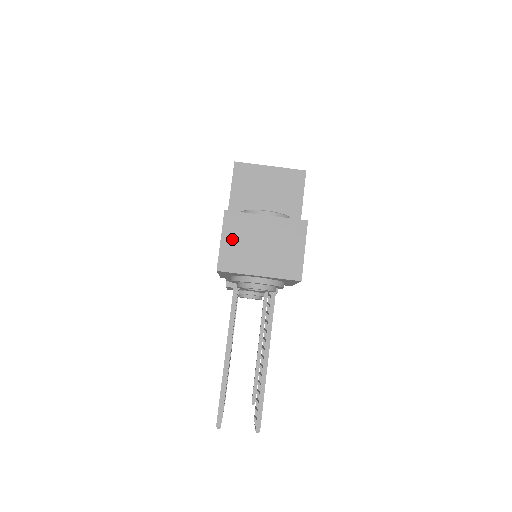
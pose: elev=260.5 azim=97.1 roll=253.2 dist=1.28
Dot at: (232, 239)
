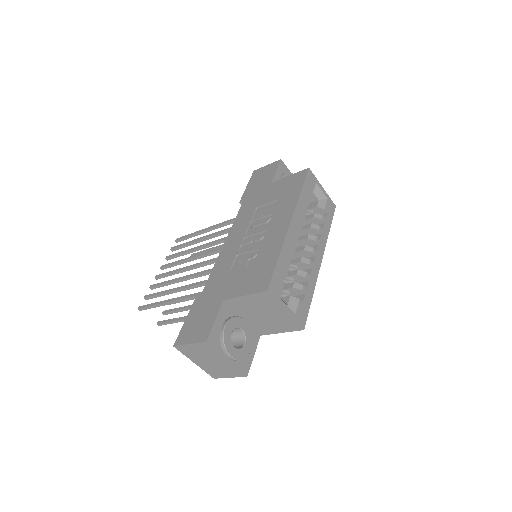
Dot at: (196, 349)
